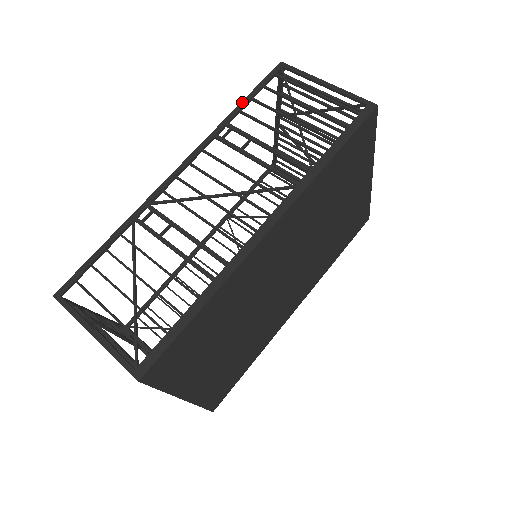
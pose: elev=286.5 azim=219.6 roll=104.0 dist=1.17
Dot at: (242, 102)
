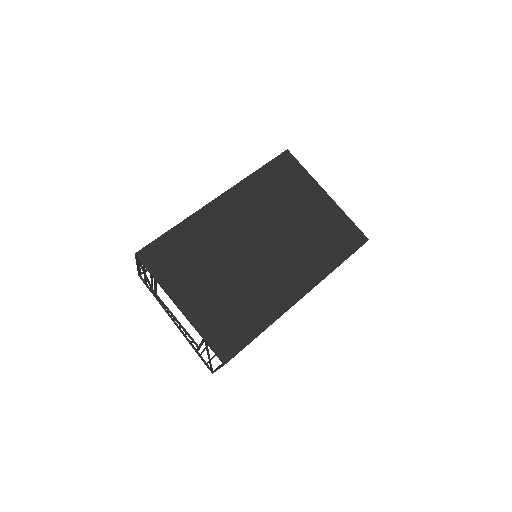
Dot at: occluded
